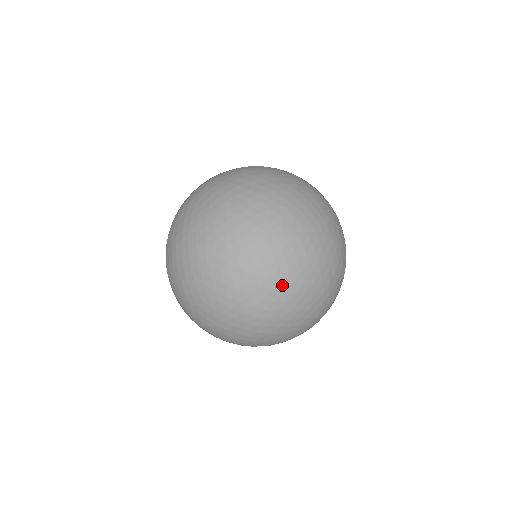
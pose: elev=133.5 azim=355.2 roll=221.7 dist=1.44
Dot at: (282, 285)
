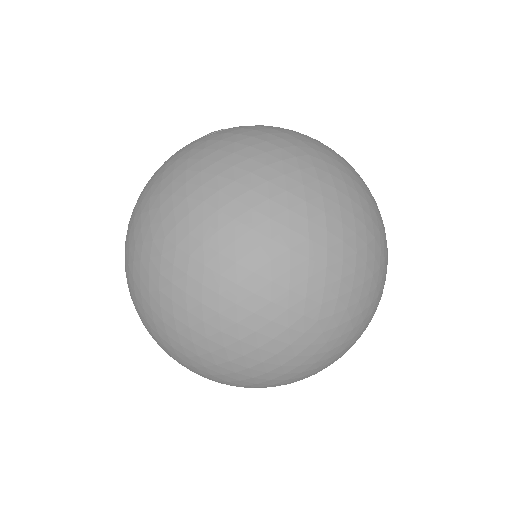
Dot at: (316, 364)
